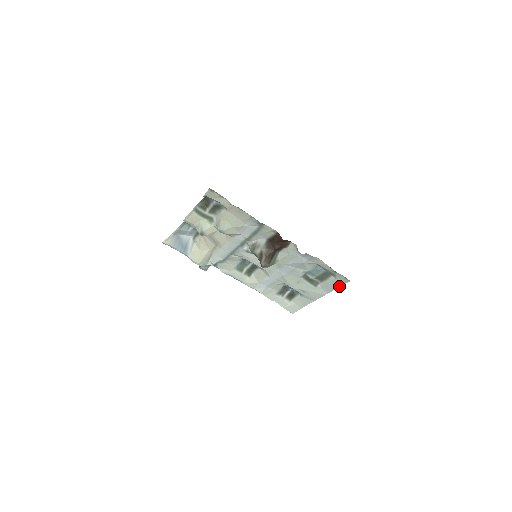
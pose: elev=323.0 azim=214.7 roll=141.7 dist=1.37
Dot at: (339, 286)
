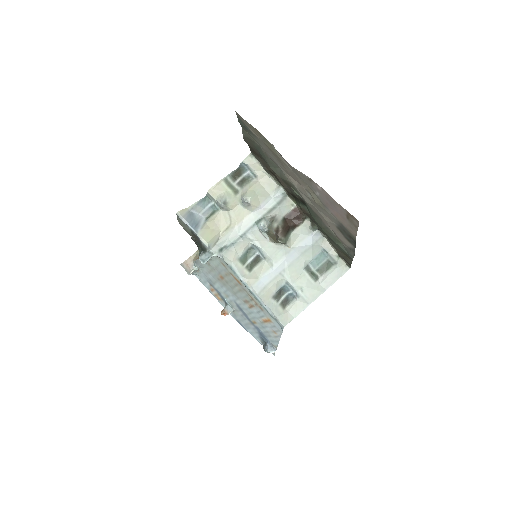
Dot at: (339, 277)
